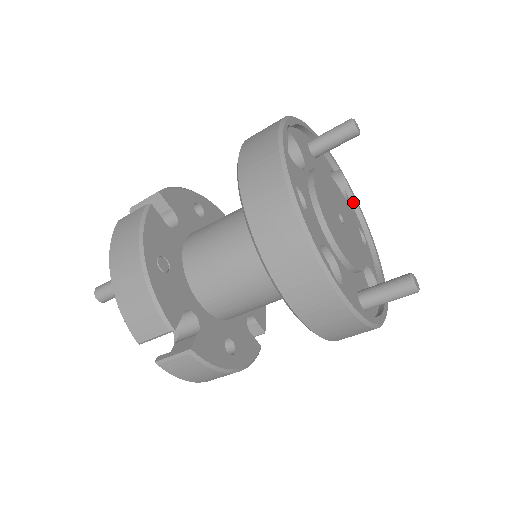
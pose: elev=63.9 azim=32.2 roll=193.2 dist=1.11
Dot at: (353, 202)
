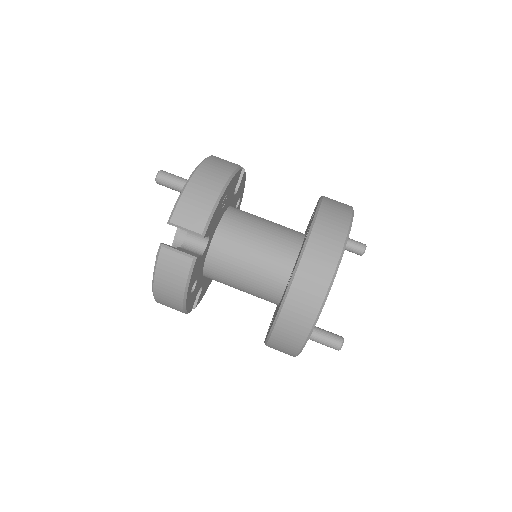
Dot at: occluded
